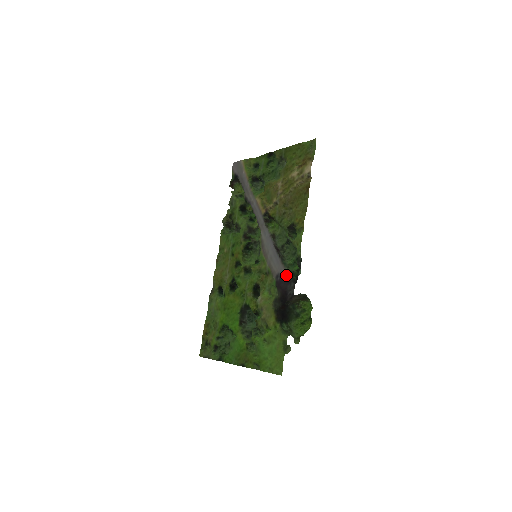
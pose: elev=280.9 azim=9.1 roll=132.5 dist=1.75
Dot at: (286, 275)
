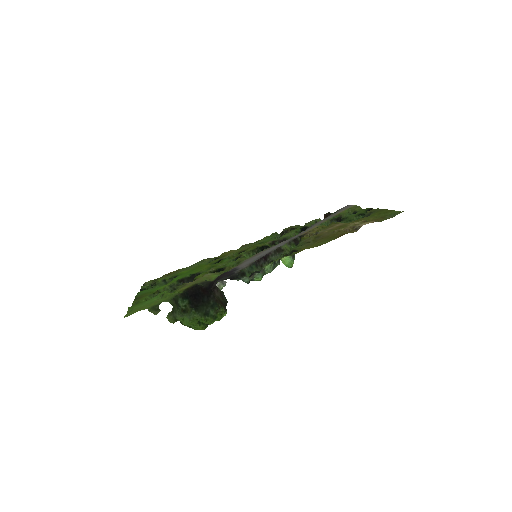
Dot at: (237, 271)
